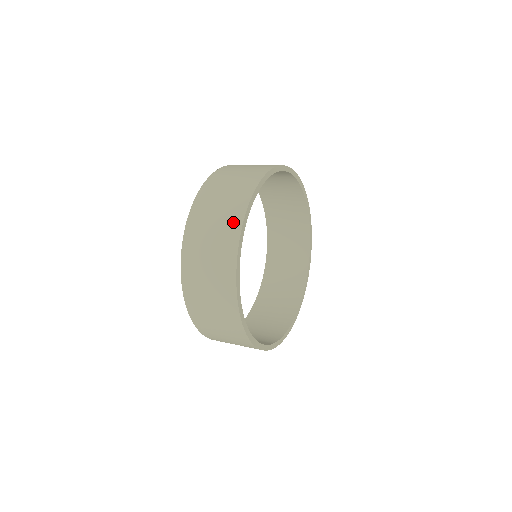
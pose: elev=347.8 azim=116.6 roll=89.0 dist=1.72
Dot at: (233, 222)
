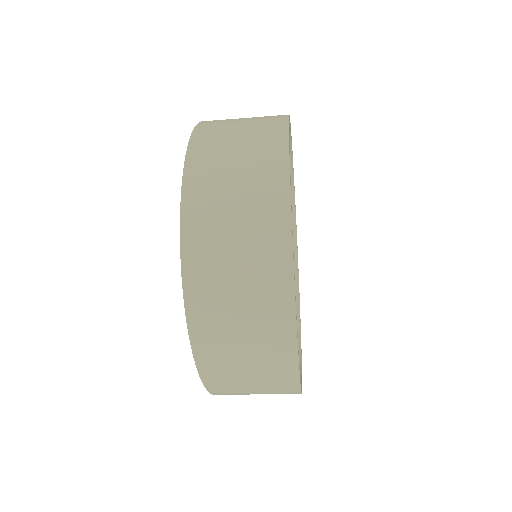
Dot at: occluded
